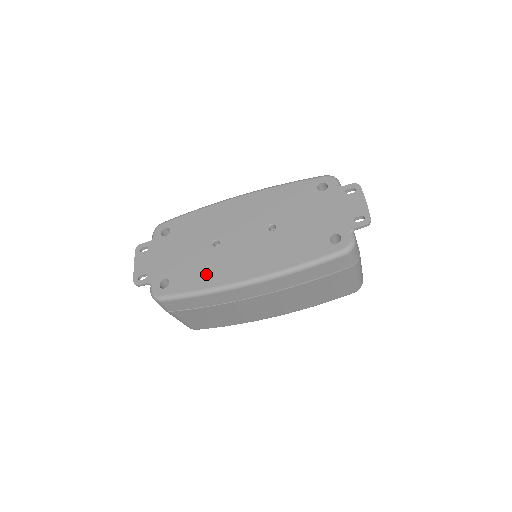
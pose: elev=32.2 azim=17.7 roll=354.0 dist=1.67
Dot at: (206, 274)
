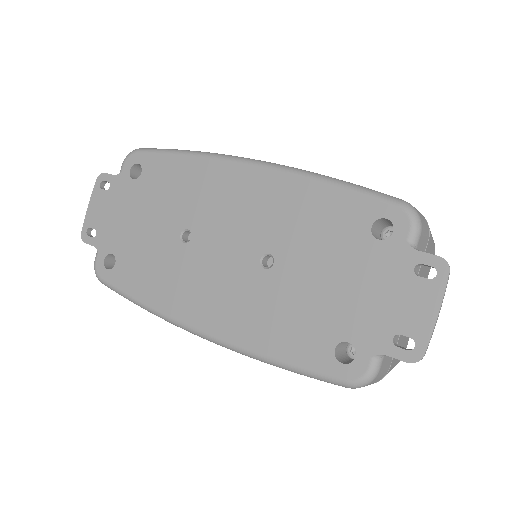
Dot at: (156, 283)
